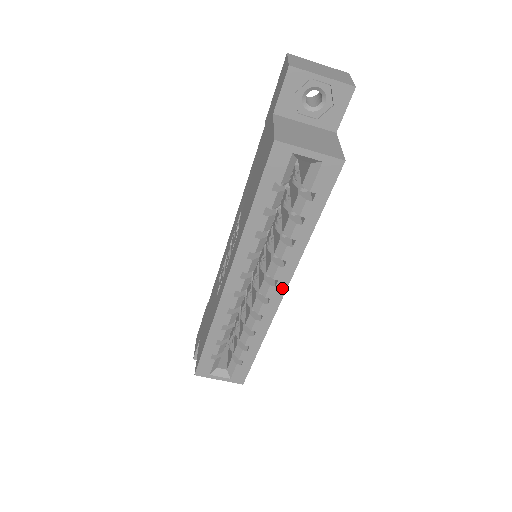
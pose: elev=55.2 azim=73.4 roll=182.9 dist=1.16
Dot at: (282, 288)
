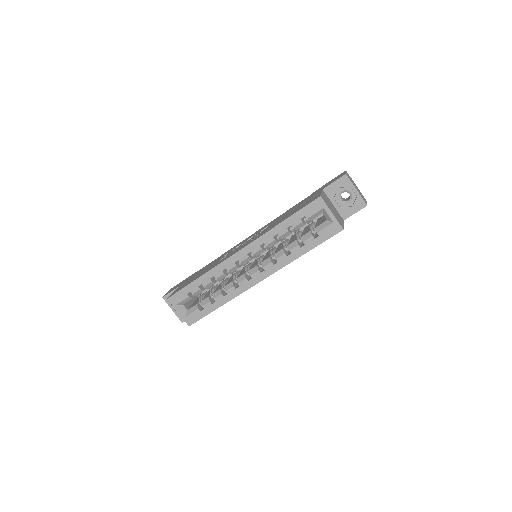
Dot at: (263, 276)
